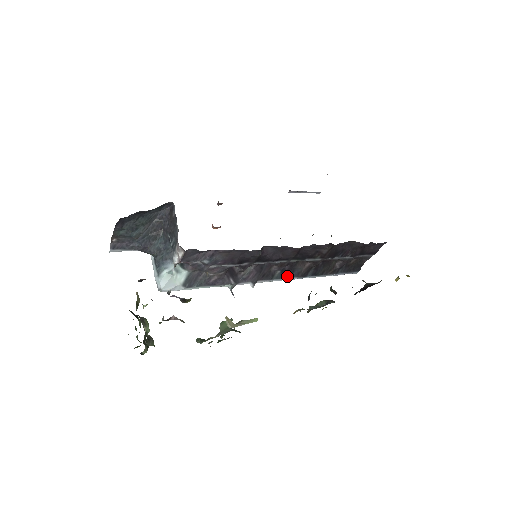
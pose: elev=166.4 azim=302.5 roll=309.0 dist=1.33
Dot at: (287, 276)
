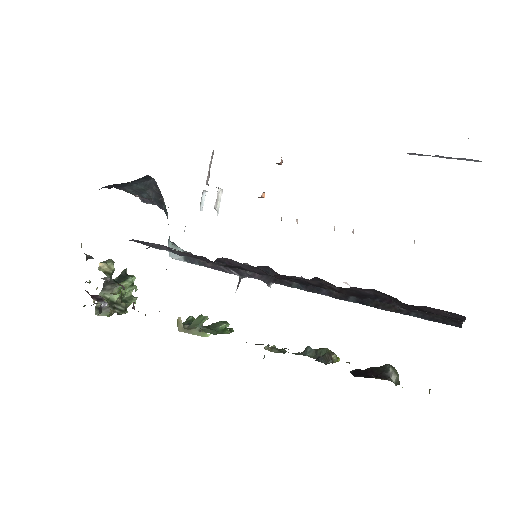
Dot at: (313, 291)
